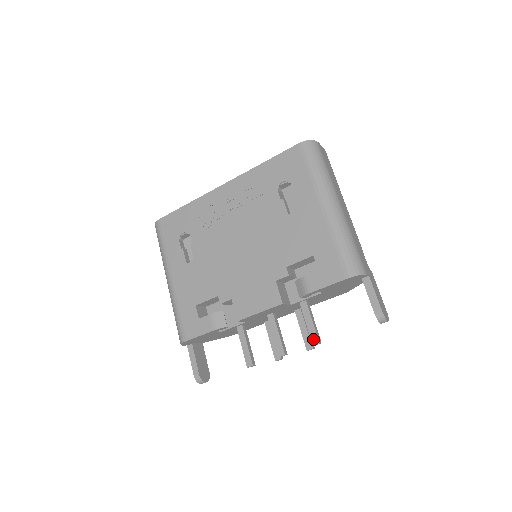
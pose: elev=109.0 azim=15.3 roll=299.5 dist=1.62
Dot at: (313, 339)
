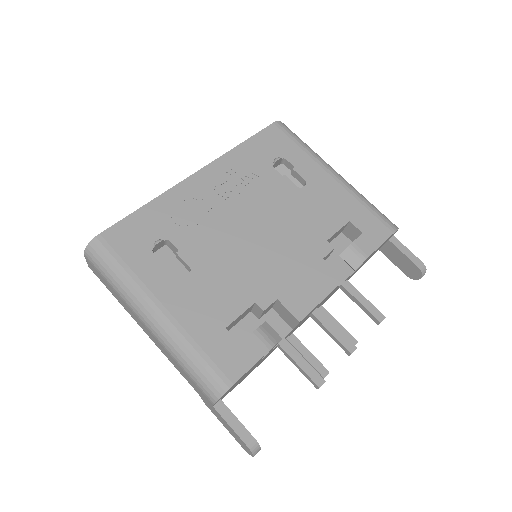
Dot at: (377, 316)
